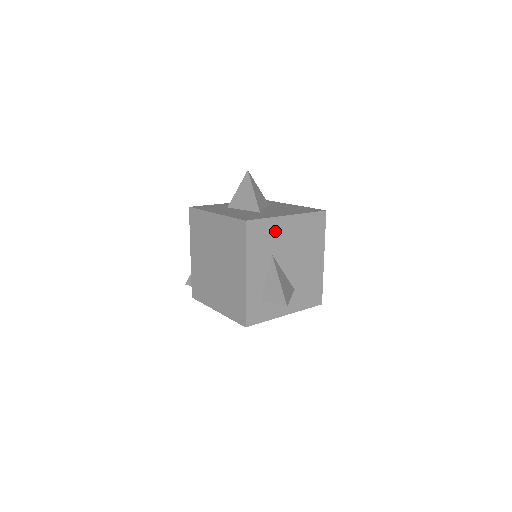
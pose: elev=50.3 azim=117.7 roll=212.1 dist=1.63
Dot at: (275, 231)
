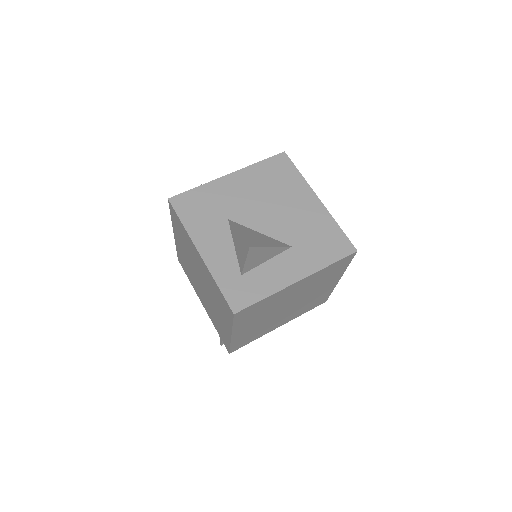
Dot at: (218, 195)
